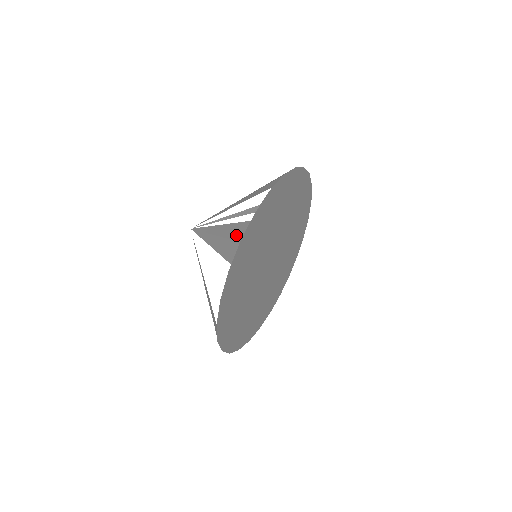
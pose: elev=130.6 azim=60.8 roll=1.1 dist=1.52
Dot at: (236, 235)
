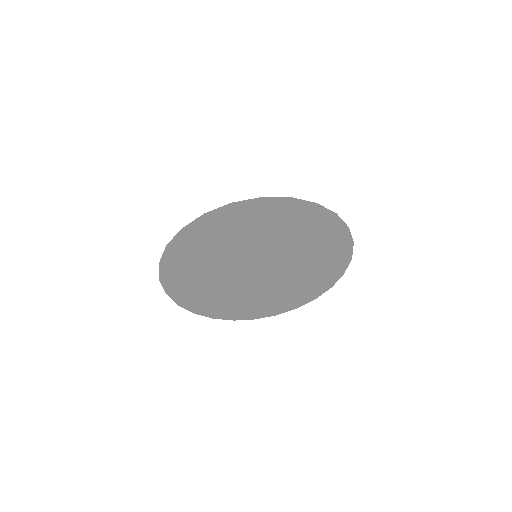
Dot at: occluded
